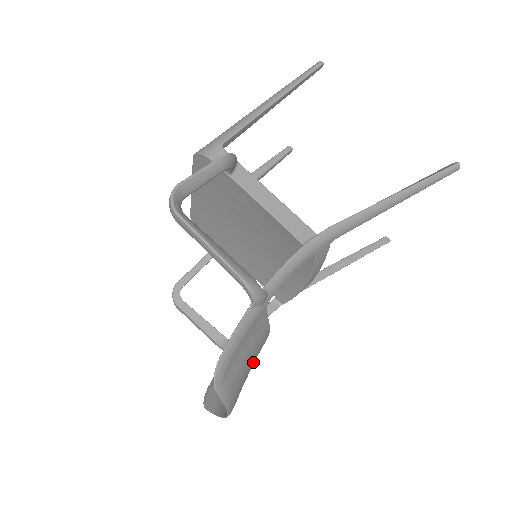
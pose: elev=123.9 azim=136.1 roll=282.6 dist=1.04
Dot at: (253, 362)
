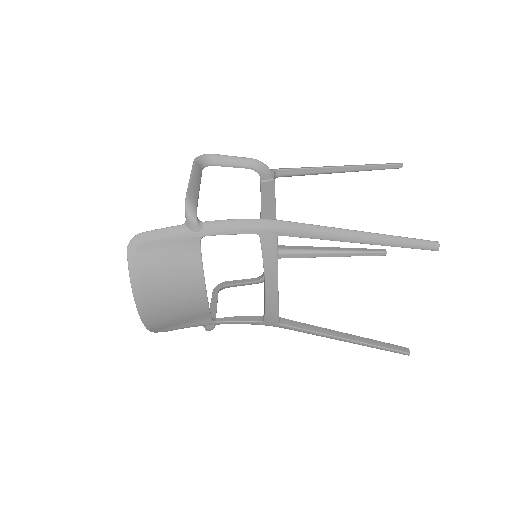
Dot at: (177, 286)
